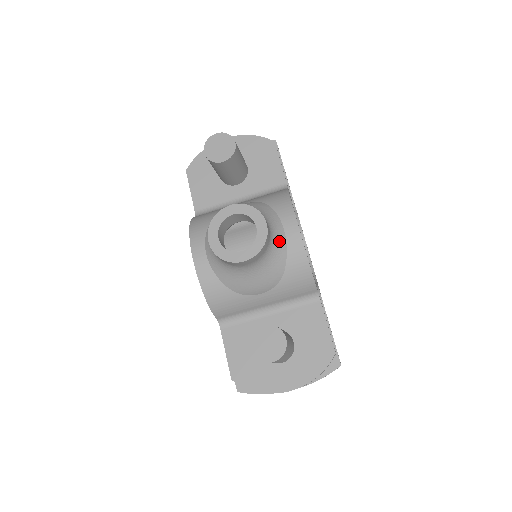
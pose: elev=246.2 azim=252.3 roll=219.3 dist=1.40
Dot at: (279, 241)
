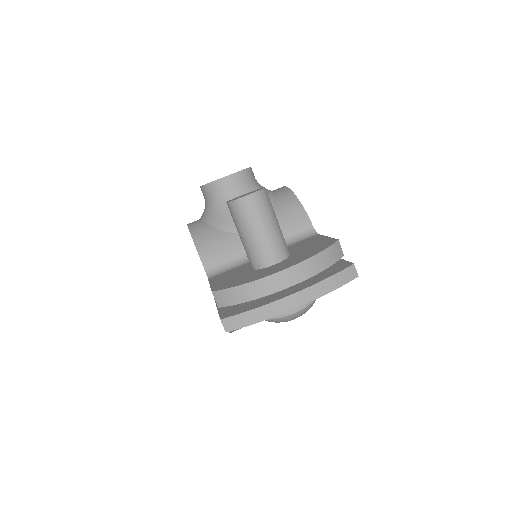
Dot at: (266, 189)
